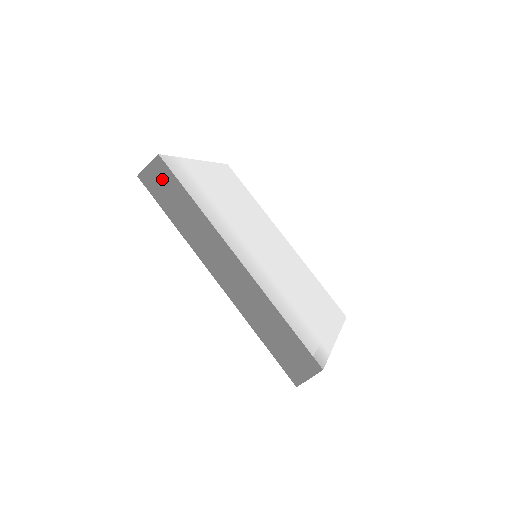
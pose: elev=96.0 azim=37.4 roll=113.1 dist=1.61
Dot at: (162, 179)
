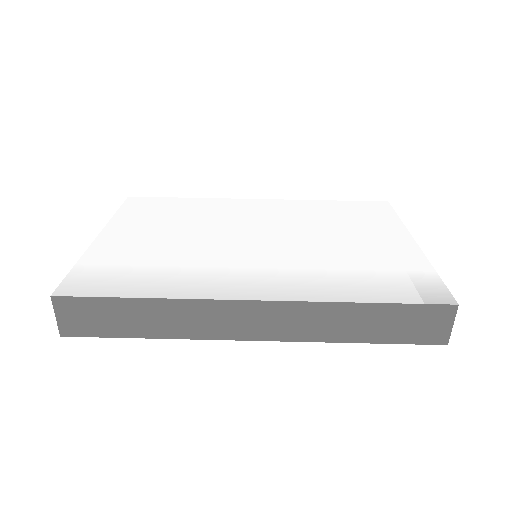
Dot at: (86, 313)
